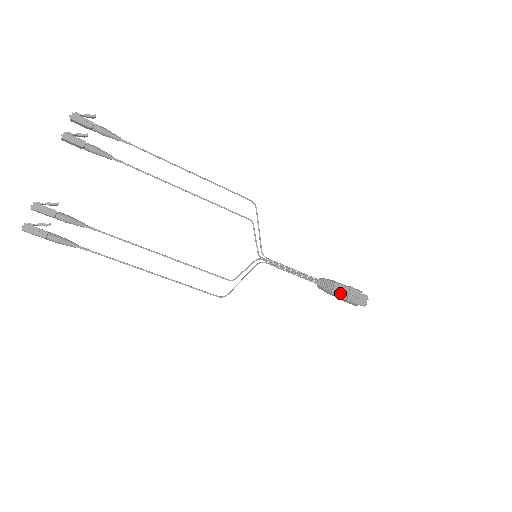
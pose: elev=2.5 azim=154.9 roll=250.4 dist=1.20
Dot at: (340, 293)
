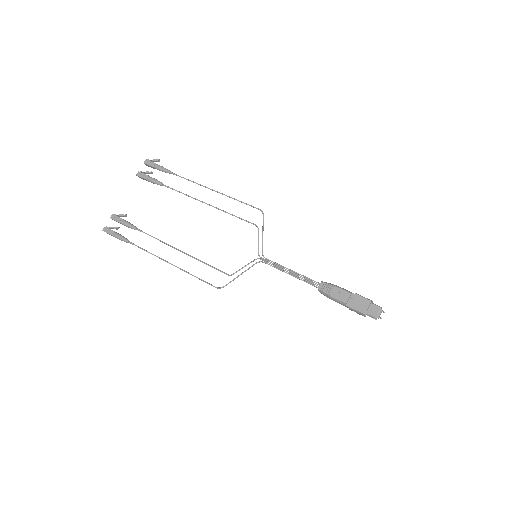
Dot at: (340, 298)
